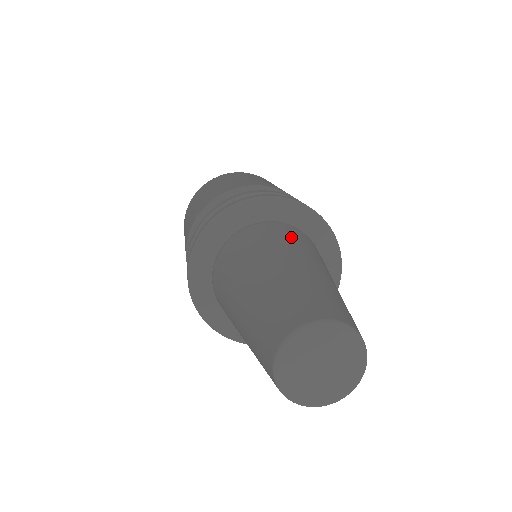
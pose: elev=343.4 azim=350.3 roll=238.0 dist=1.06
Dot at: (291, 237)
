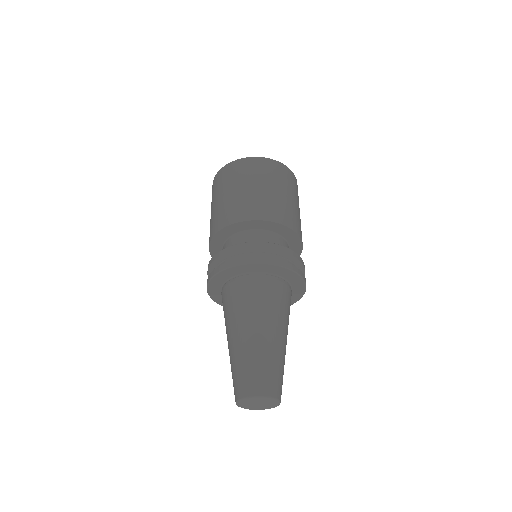
Dot at: (256, 299)
